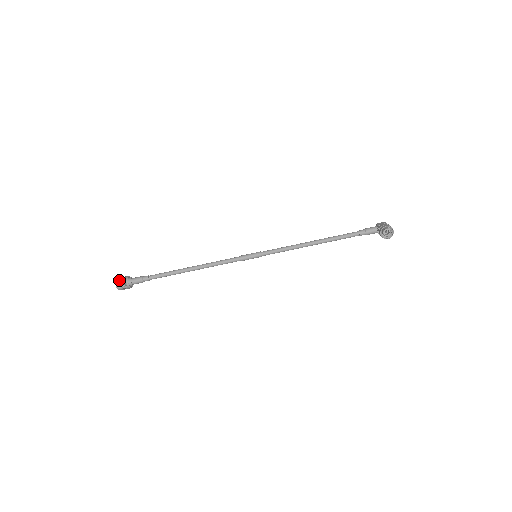
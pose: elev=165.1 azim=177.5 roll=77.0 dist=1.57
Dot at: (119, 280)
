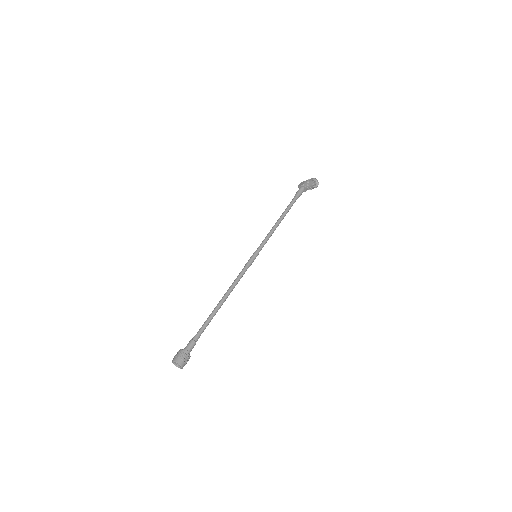
Dot at: (178, 358)
